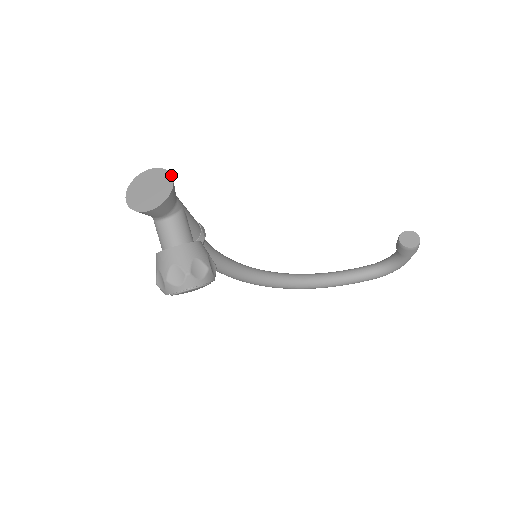
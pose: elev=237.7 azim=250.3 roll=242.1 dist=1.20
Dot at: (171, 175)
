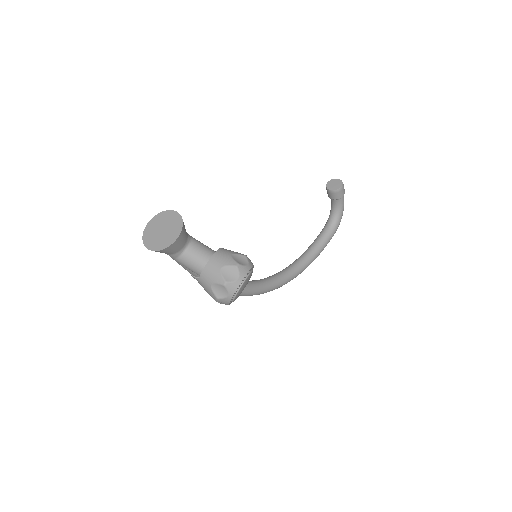
Dot at: (170, 210)
